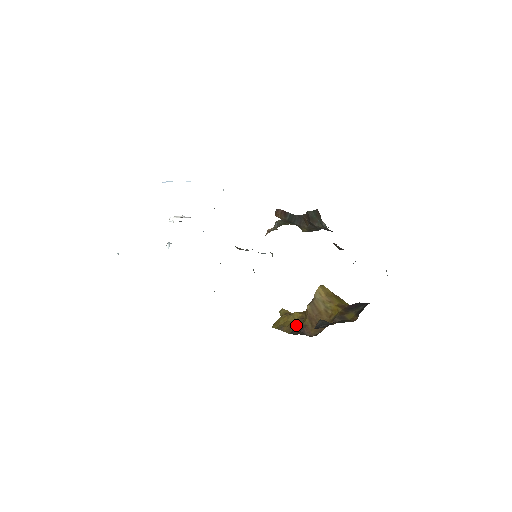
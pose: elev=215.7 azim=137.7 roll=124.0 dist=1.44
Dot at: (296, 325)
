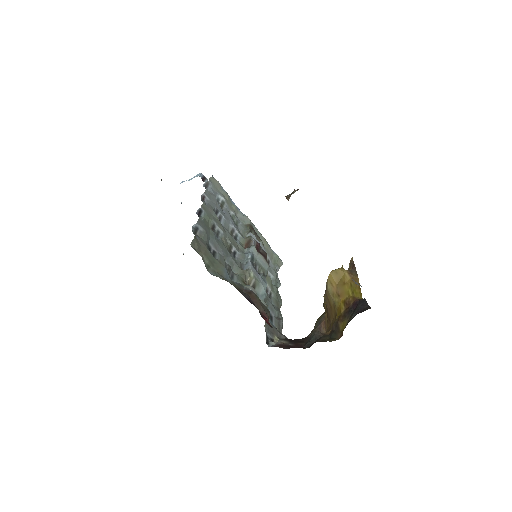
Dot at: occluded
